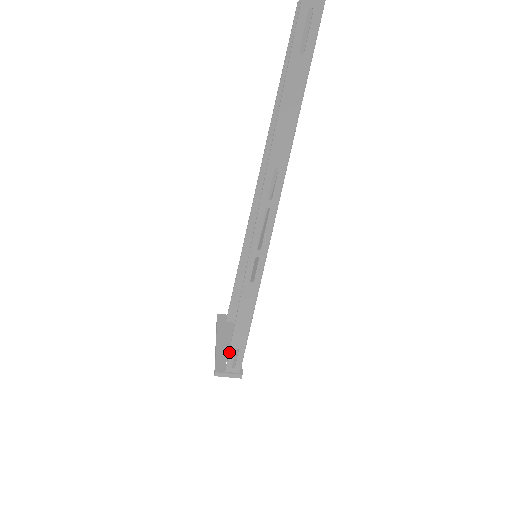
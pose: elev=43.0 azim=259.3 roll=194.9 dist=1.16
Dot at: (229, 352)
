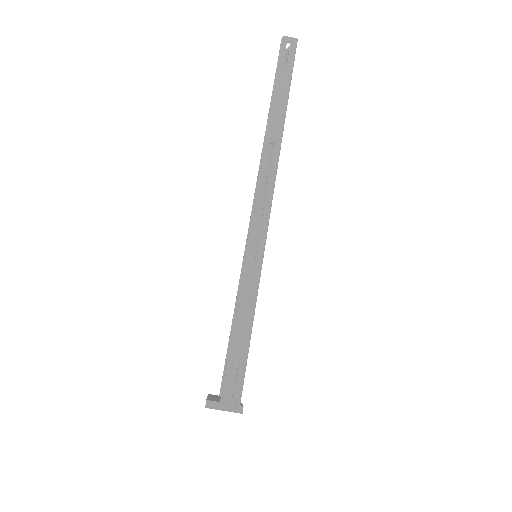
Dot at: (226, 365)
